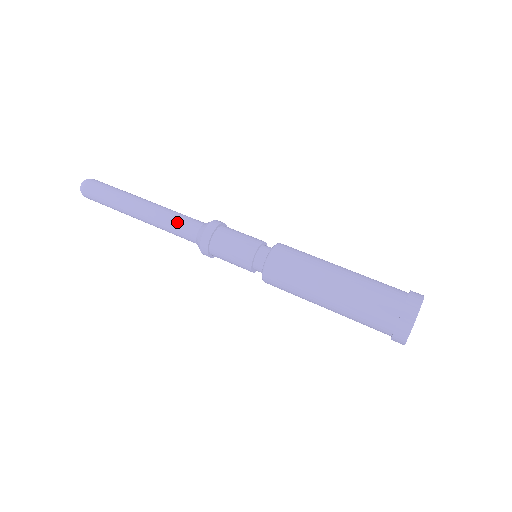
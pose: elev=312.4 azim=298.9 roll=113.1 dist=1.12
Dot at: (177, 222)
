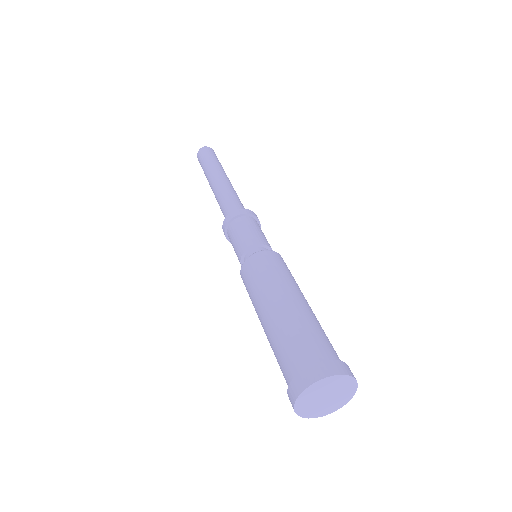
Dot at: (221, 205)
